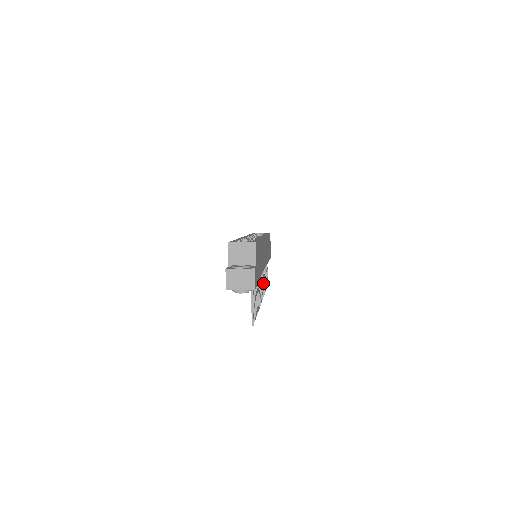
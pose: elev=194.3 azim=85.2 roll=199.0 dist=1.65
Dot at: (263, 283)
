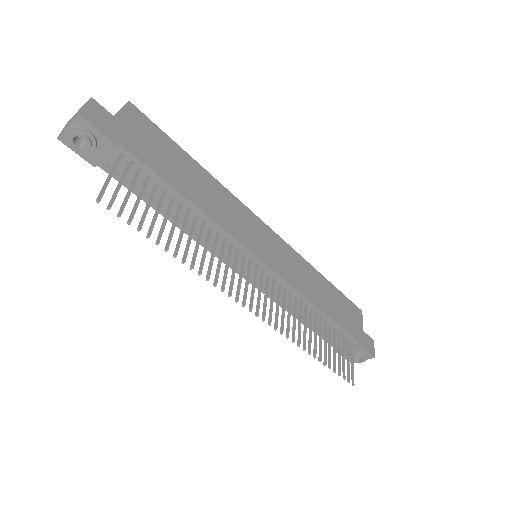
Dot at: (283, 313)
